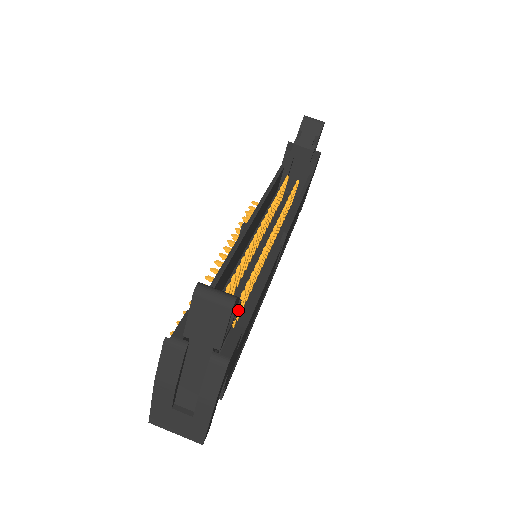
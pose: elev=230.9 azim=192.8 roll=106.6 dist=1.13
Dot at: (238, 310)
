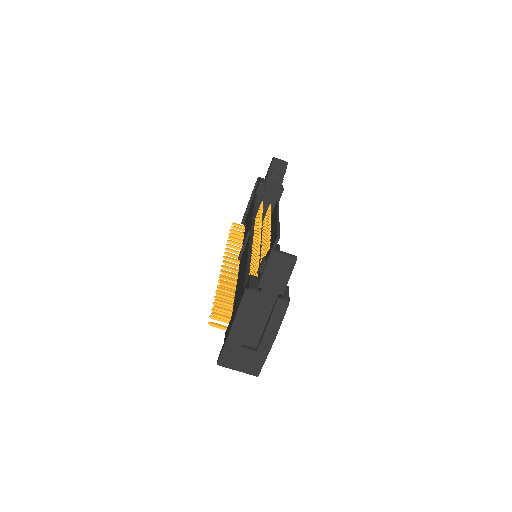
Dot at: occluded
